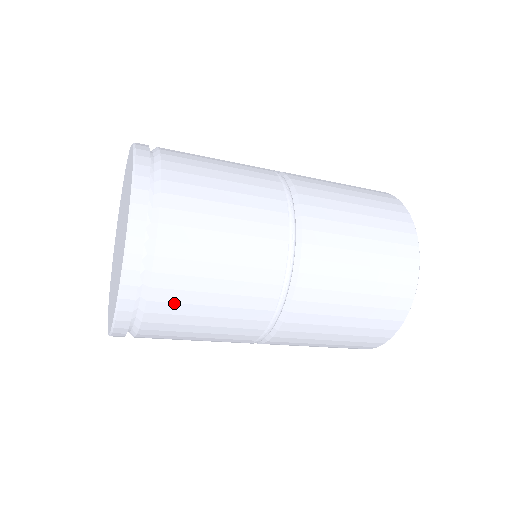
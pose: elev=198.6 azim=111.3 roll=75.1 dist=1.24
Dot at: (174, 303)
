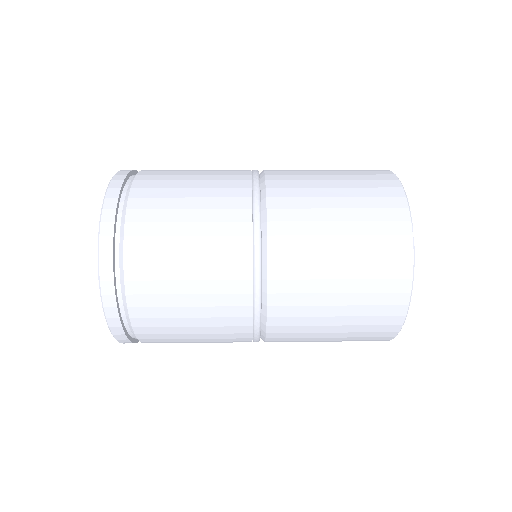
Dot at: (158, 334)
